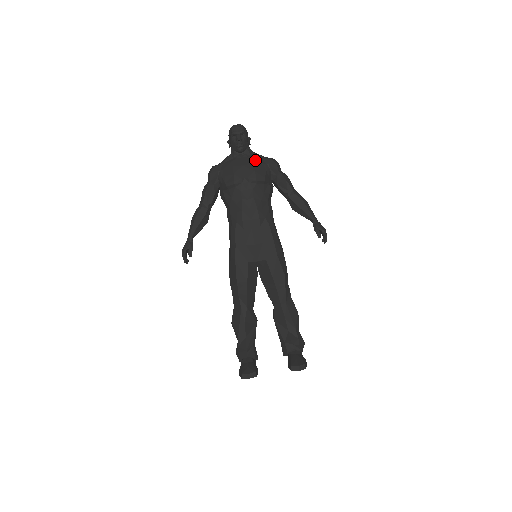
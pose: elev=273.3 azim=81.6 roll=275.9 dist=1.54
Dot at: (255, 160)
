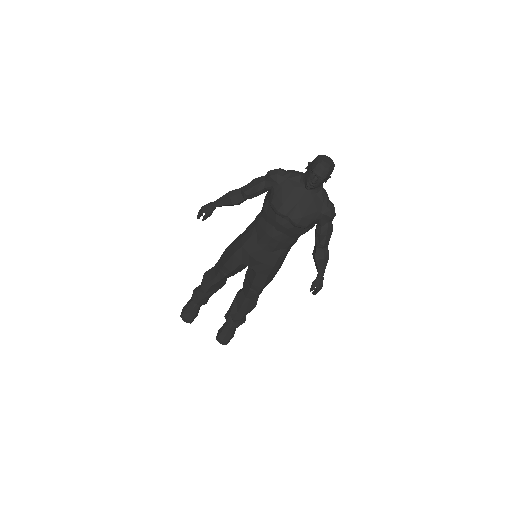
Dot at: (314, 203)
